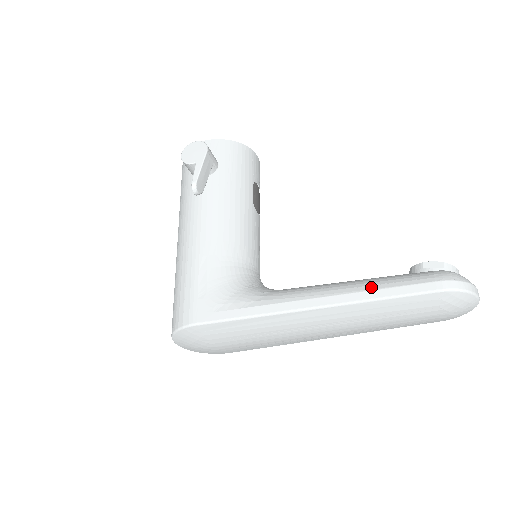
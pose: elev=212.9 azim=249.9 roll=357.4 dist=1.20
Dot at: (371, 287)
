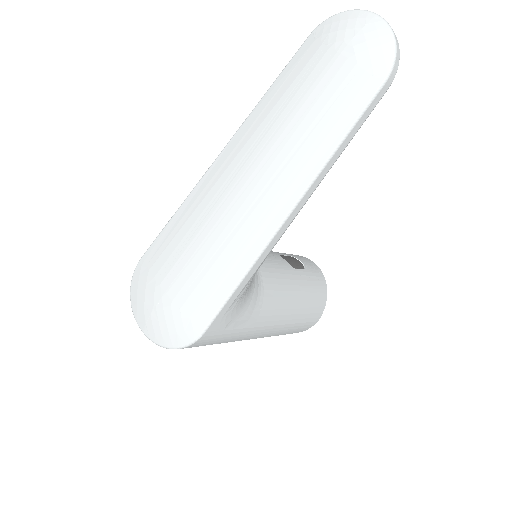
Dot at: occluded
